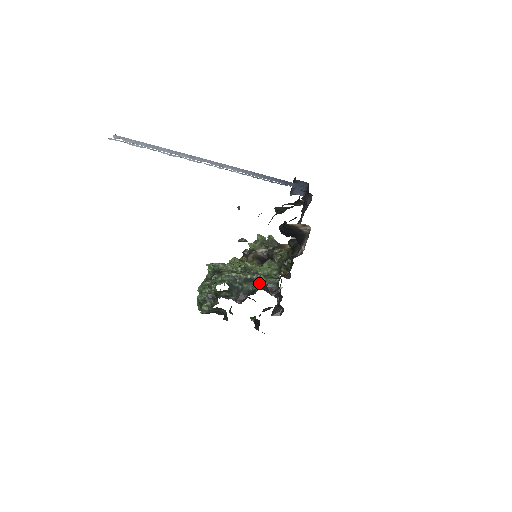
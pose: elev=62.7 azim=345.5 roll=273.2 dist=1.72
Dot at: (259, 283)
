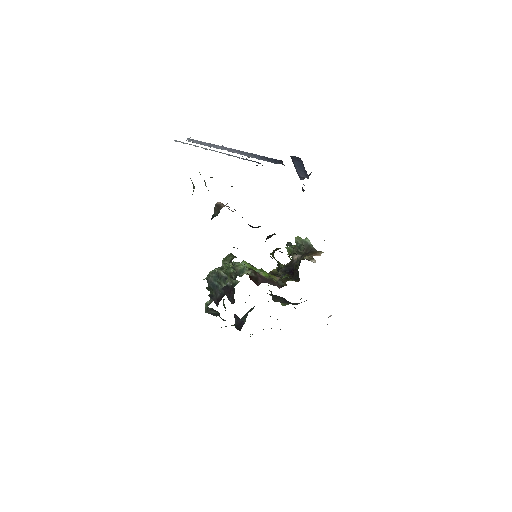
Dot at: (228, 284)
